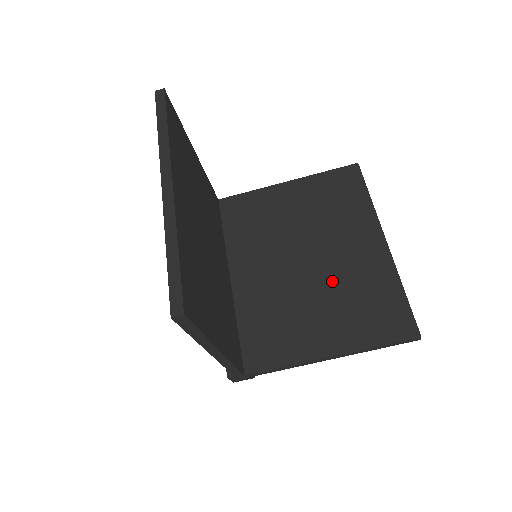
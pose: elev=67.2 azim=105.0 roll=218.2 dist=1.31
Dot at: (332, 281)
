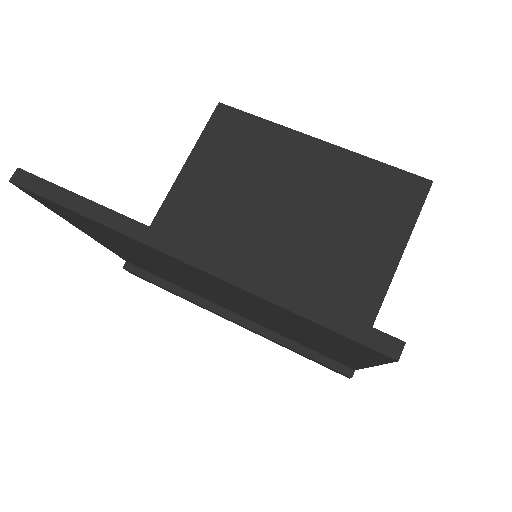
Dot at: (323, 213)
